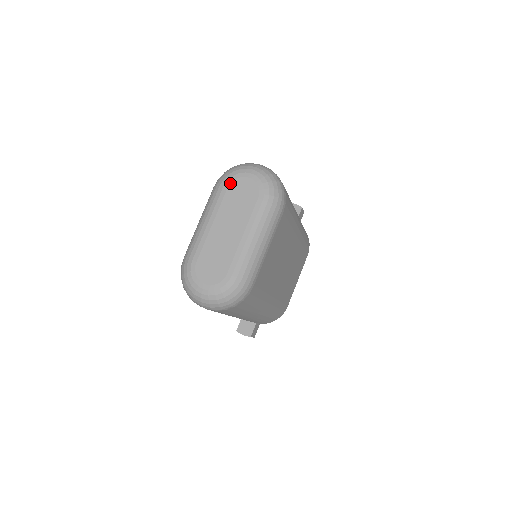
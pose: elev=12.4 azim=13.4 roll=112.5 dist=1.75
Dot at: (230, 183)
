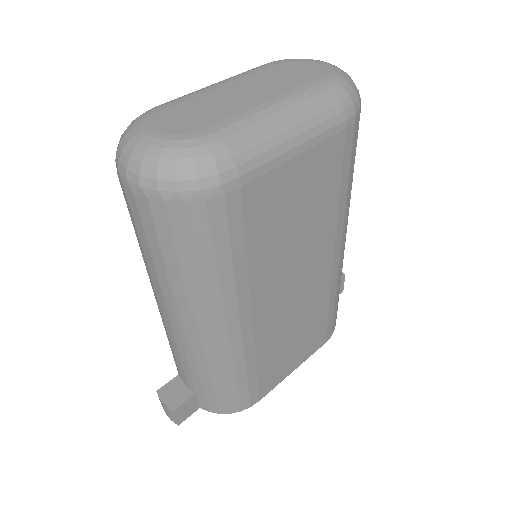
Dot at: (283, 61)
